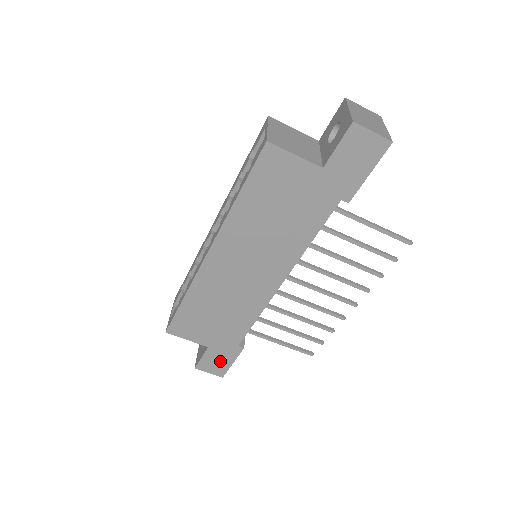
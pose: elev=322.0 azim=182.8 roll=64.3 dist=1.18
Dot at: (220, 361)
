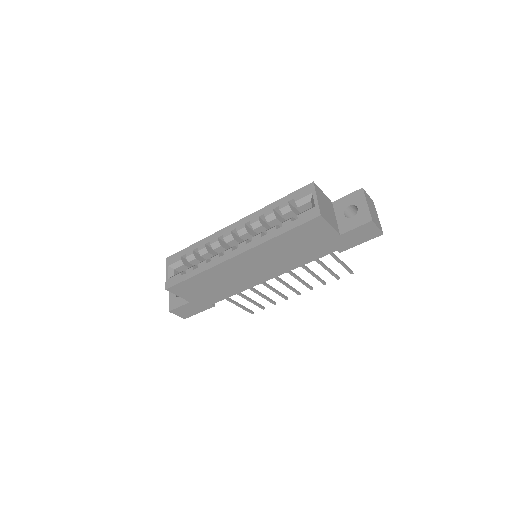
Dot at: (191, 310)
